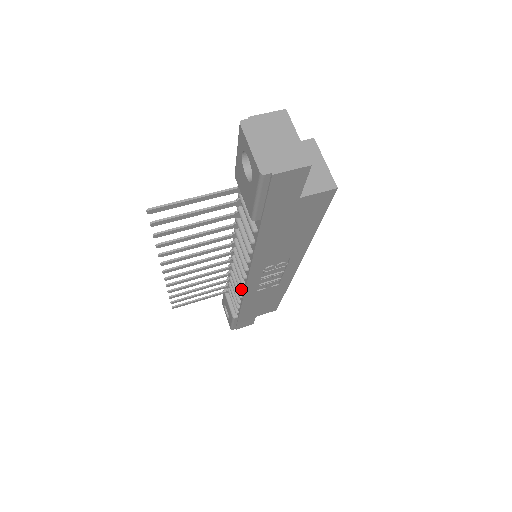
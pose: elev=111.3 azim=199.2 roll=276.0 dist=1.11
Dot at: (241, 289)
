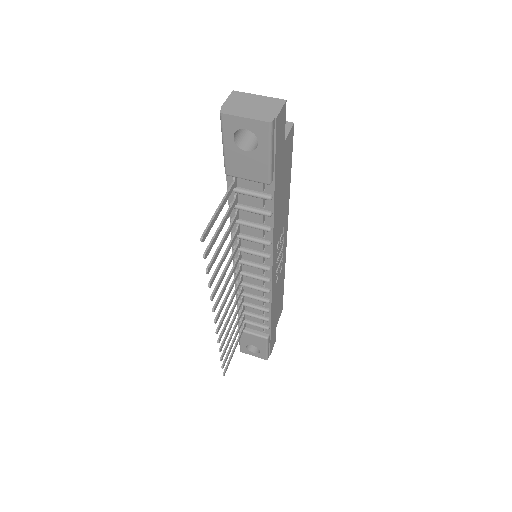
Dot at: (267, 290)
